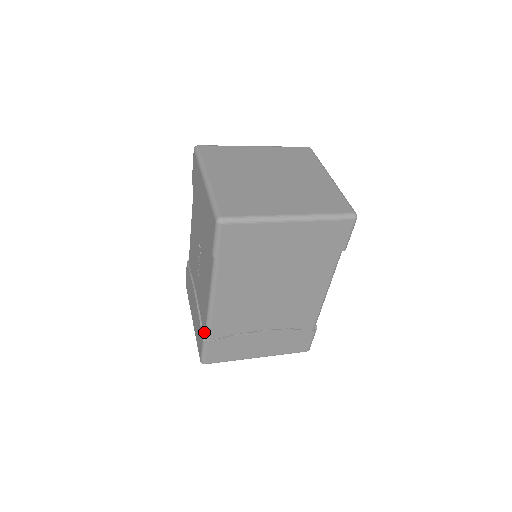
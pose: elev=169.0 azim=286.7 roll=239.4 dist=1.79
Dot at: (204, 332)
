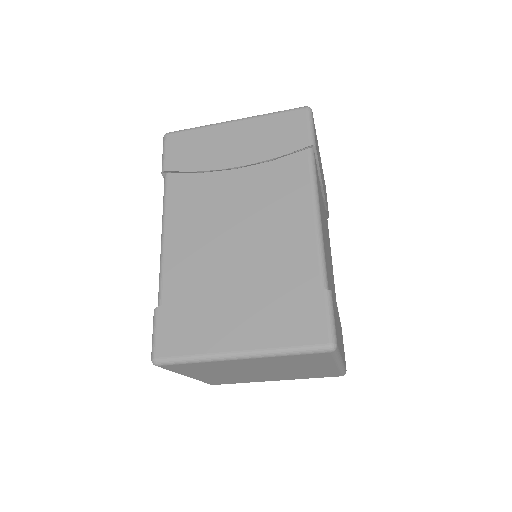
Dot at: occluded
